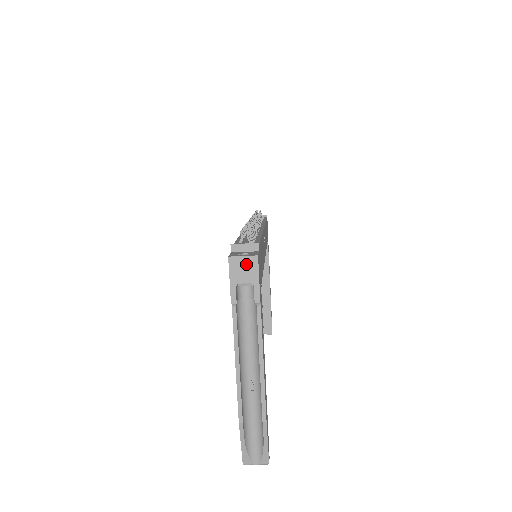
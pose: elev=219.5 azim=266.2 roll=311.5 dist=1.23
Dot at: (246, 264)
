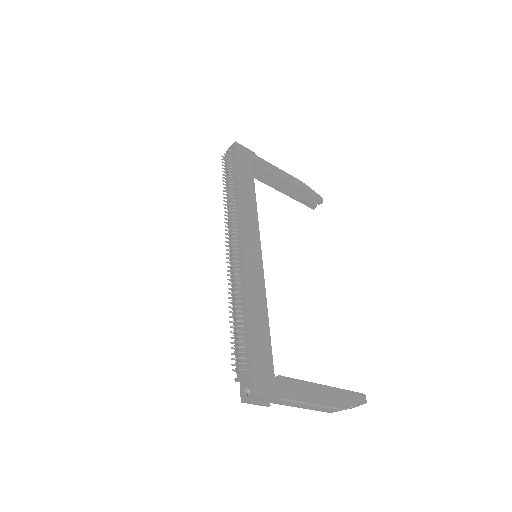
Dot at: (254, 400)
